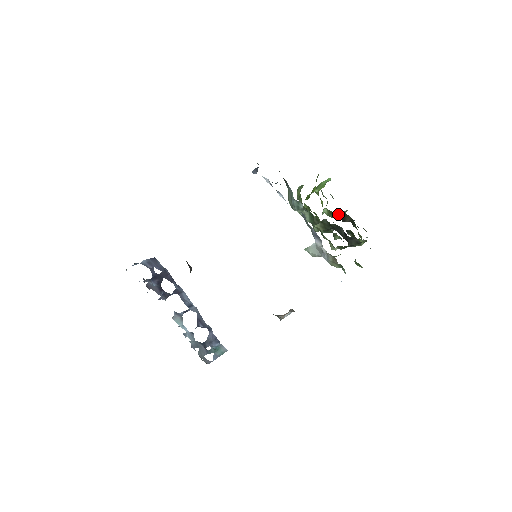
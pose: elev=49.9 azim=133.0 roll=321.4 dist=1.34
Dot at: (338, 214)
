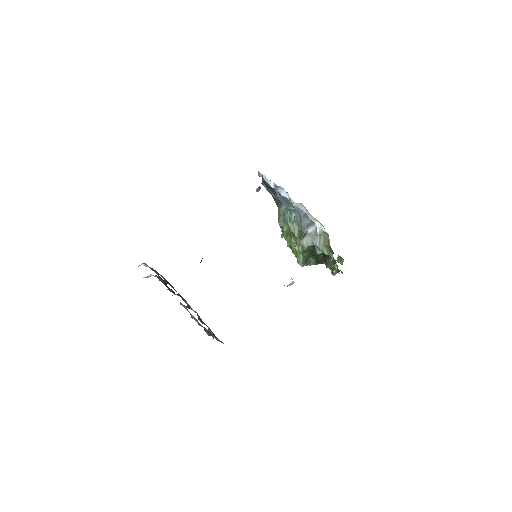
Dot at: occluded
